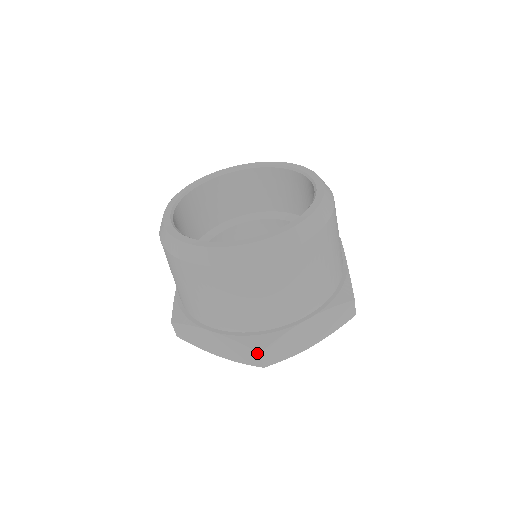
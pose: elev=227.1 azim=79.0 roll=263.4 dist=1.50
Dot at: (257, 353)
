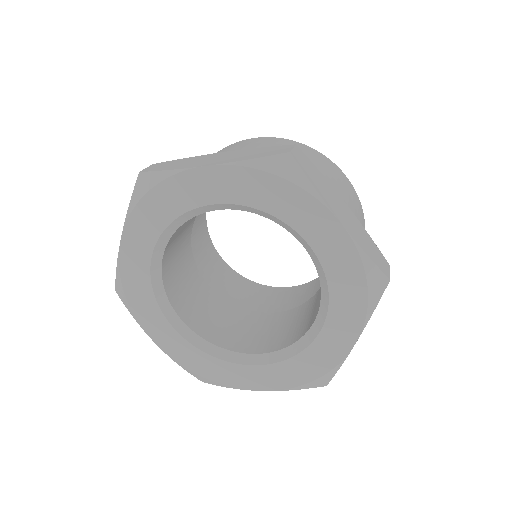
Dot at: (291, 146)
